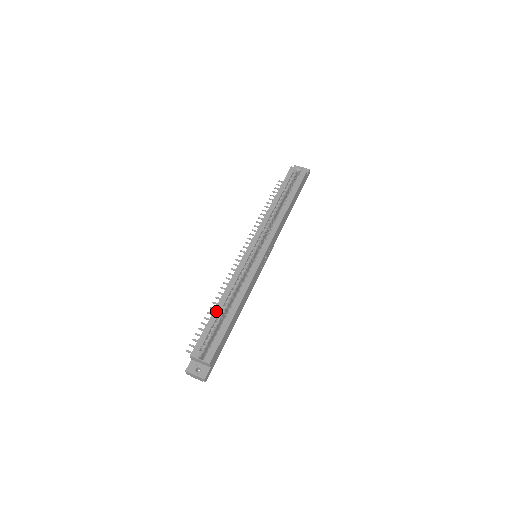
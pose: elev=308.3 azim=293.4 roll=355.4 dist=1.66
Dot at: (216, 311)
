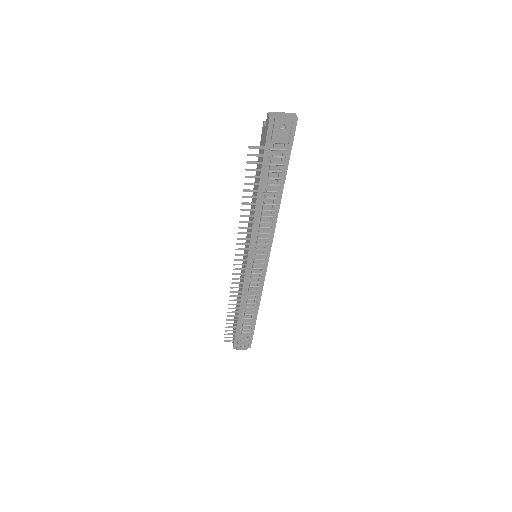
Dot at: occluded
